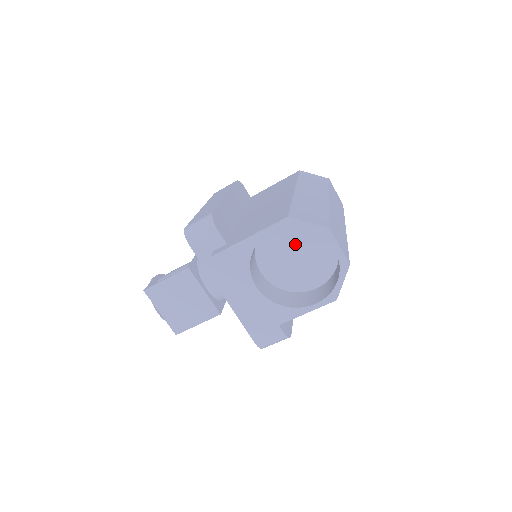
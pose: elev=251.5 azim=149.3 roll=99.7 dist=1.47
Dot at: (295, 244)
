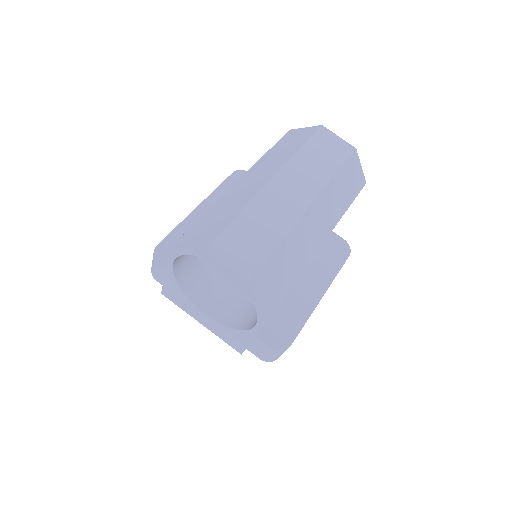
Dot at: occluded
